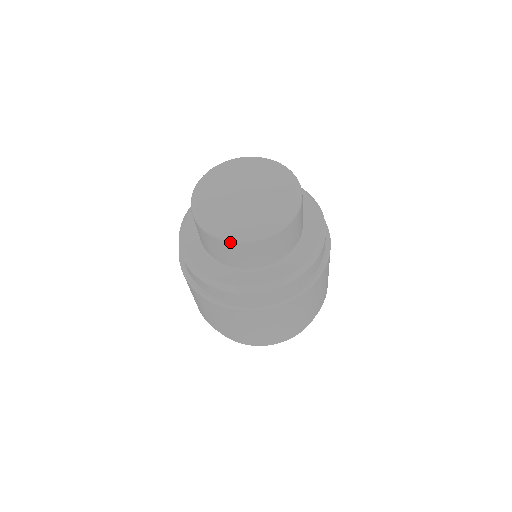
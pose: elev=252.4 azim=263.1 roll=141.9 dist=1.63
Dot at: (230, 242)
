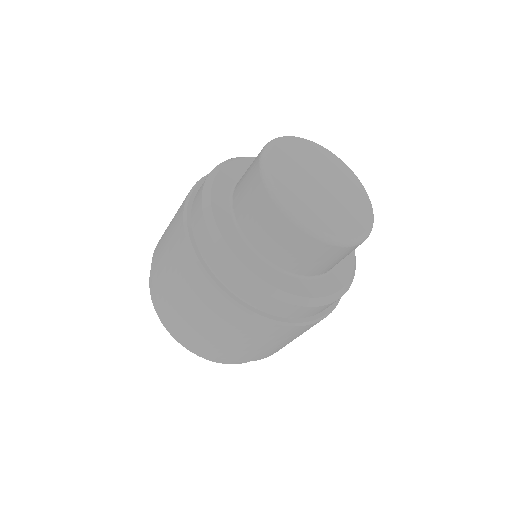
Dot at: (307, 234)
